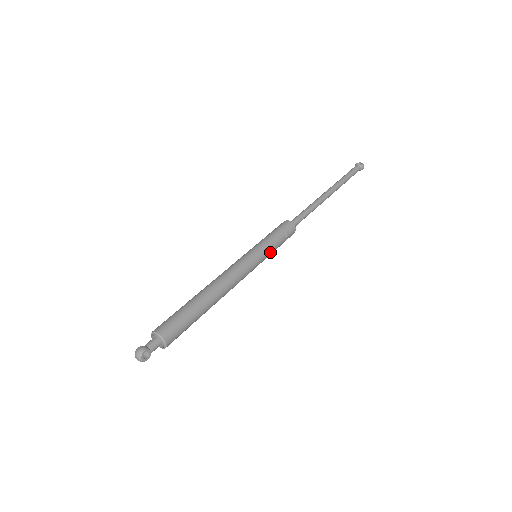
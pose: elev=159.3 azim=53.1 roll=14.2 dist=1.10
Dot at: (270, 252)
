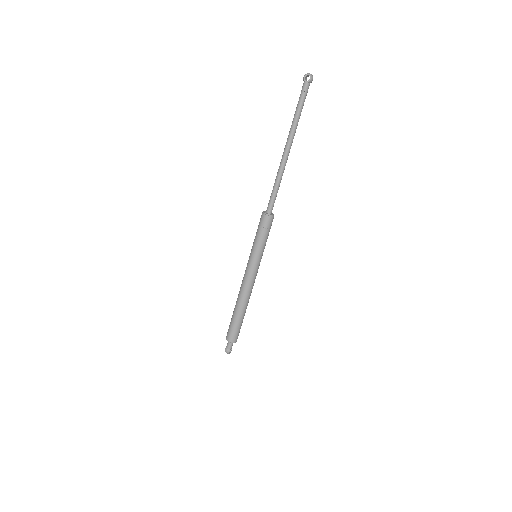
Dot at: occluded
